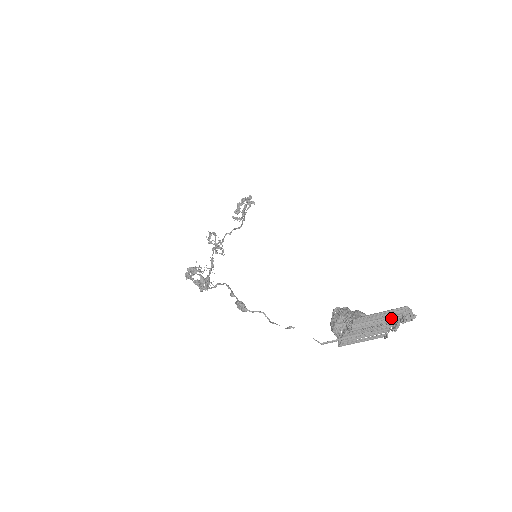
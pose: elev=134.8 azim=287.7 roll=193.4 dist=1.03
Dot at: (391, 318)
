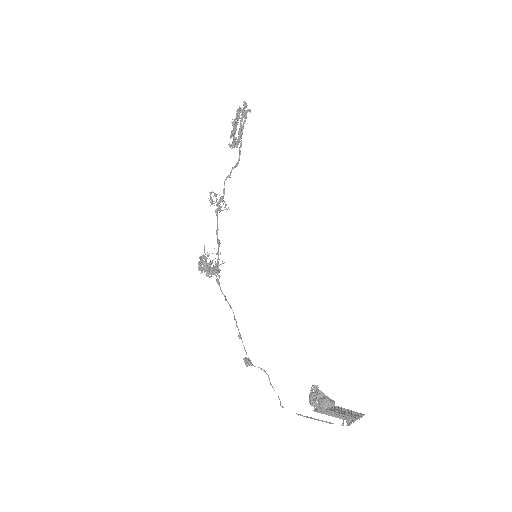
Dot at: (347, 417)
